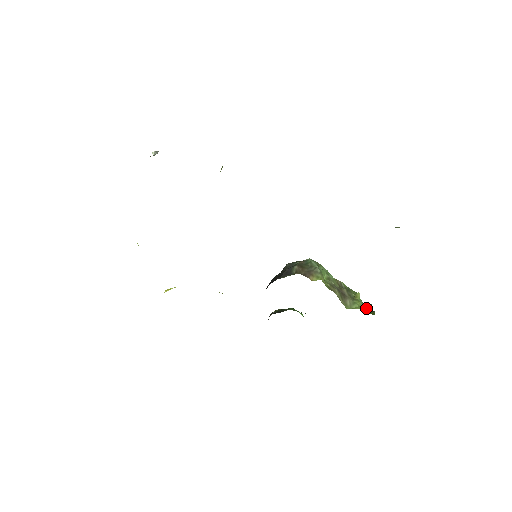
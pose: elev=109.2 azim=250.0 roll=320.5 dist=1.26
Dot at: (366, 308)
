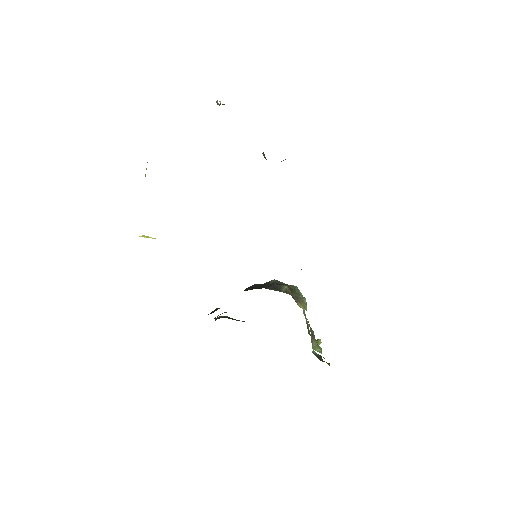
Dot at: (318, 356)
